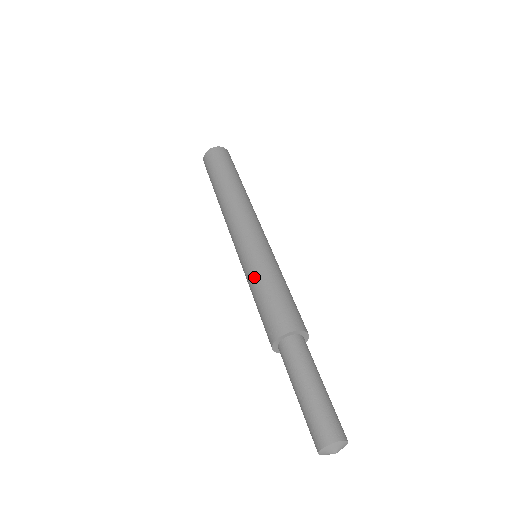
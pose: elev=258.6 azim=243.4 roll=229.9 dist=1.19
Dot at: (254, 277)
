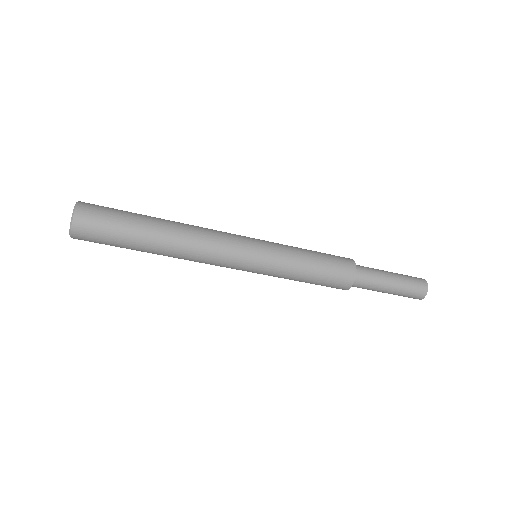
Dot at: occluded
